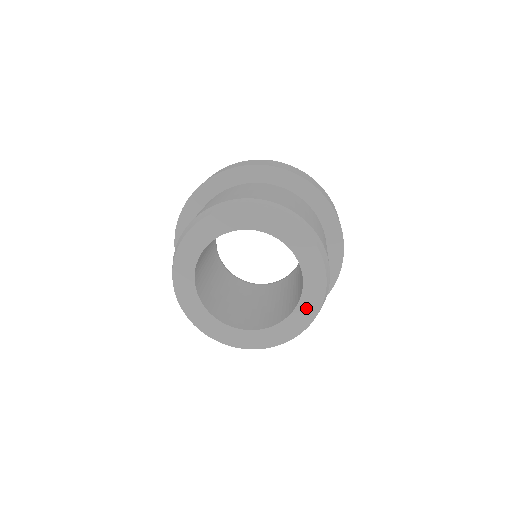
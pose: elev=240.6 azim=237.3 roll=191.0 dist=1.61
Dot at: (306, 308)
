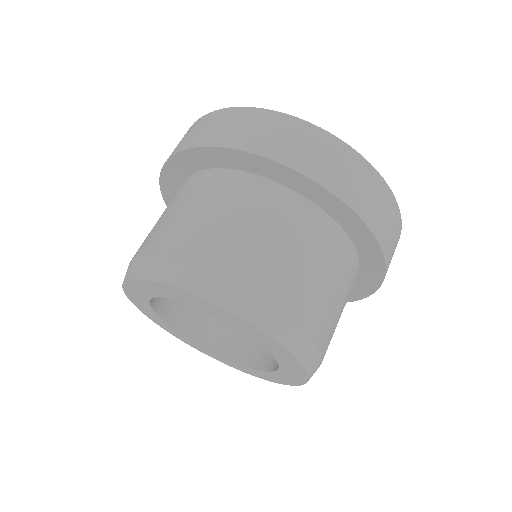
Dot at: (284, 359)
